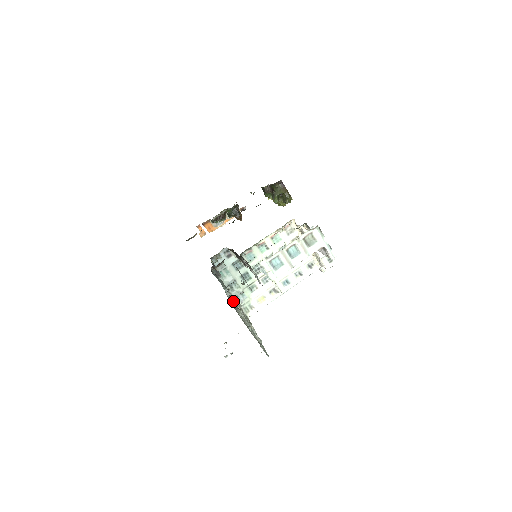
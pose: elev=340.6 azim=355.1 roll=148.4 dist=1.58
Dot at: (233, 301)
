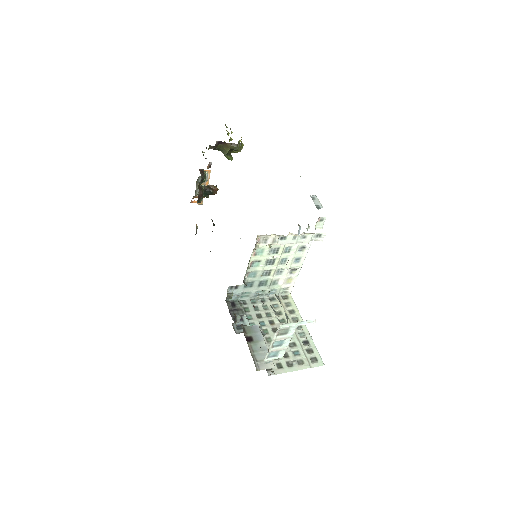
Dot at: (268, 329)
